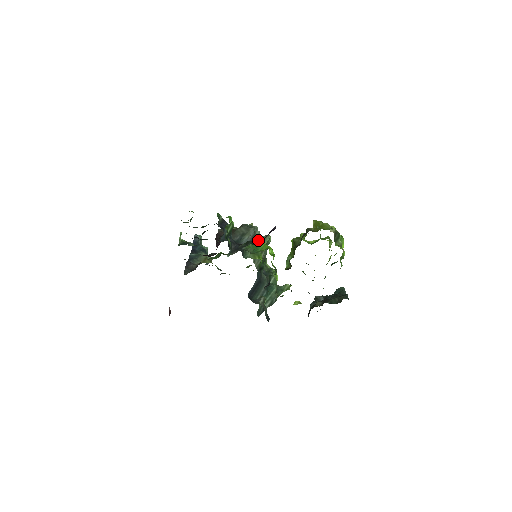
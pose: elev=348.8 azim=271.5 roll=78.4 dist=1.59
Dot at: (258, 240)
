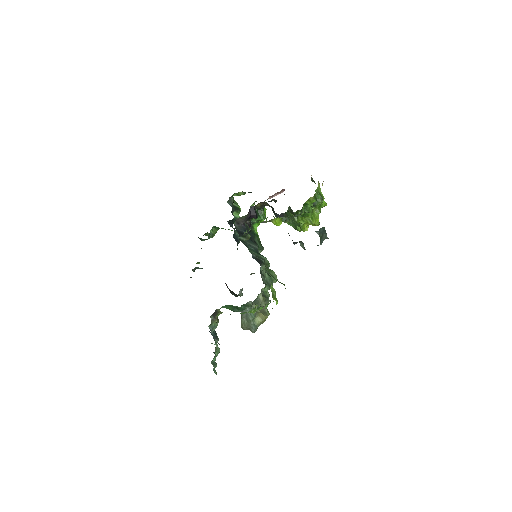
Dot at: occluded
